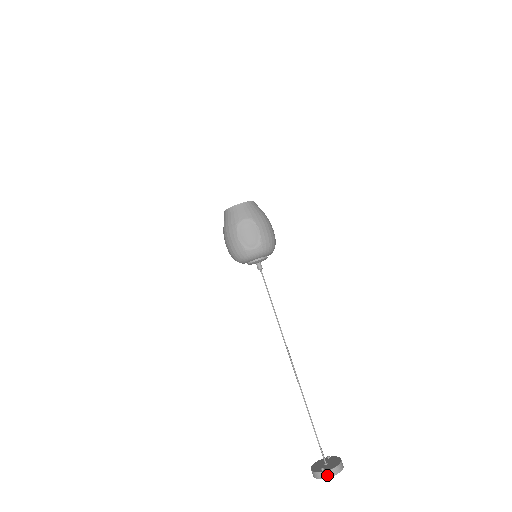
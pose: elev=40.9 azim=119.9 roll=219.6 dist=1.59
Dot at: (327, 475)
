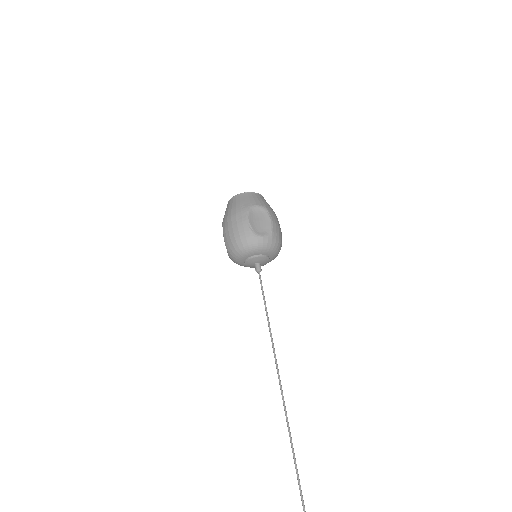
Dot at: out of frame
